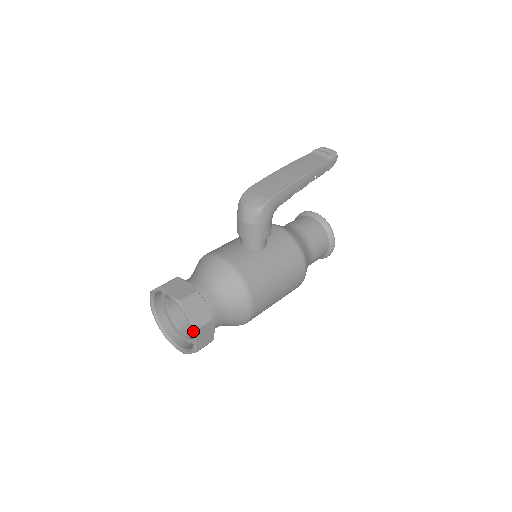
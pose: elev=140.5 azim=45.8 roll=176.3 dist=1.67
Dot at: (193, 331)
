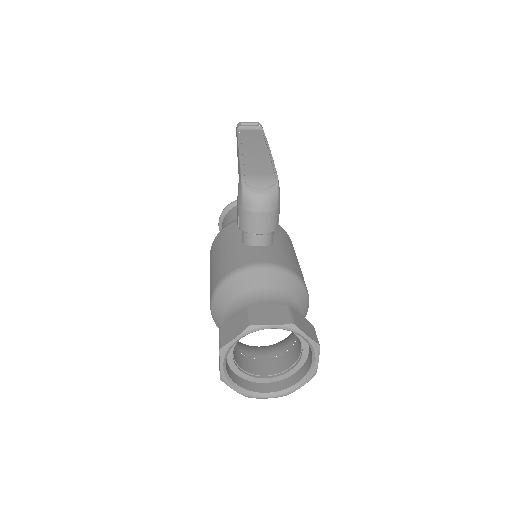
Dot at: (317, 349)
